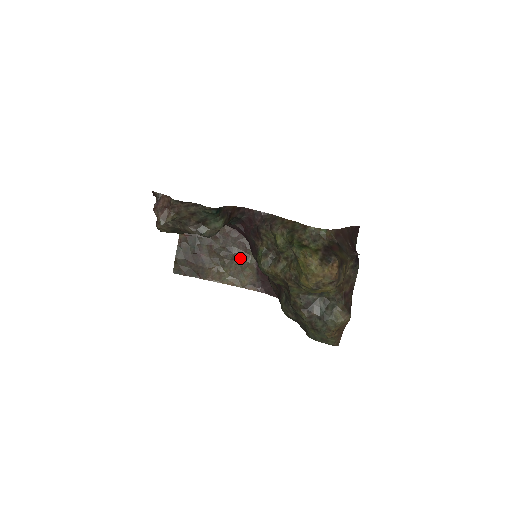
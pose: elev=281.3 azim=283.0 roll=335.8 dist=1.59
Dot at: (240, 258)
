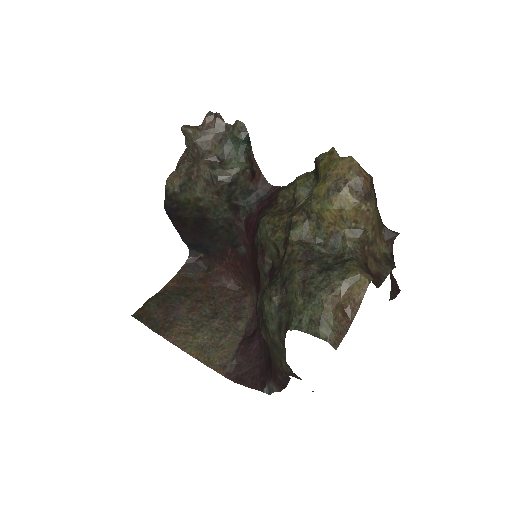
Dot at: (224, 328)
